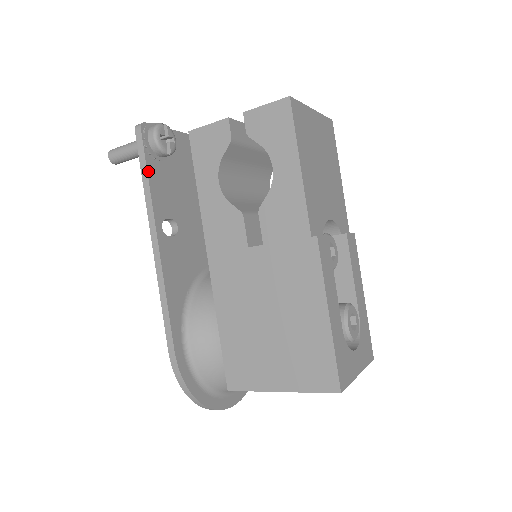
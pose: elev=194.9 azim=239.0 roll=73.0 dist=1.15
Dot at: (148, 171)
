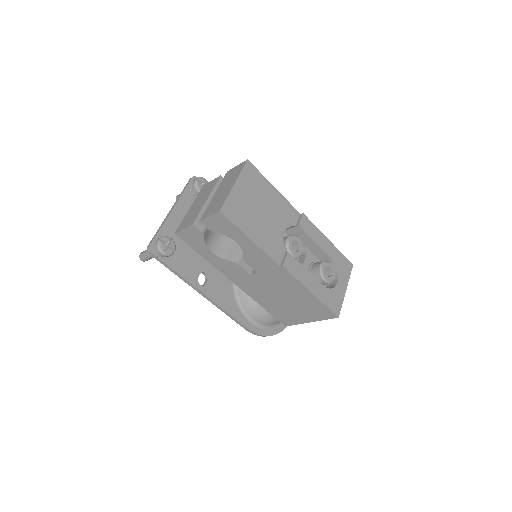
Dot at: (172, 268)
